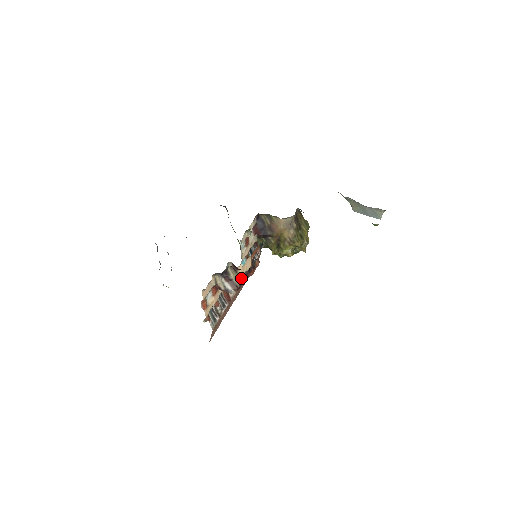
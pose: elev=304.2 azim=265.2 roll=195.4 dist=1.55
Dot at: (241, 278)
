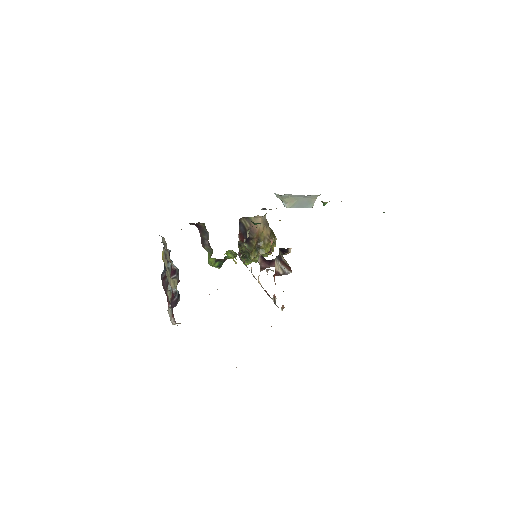
Dot at: occluded
